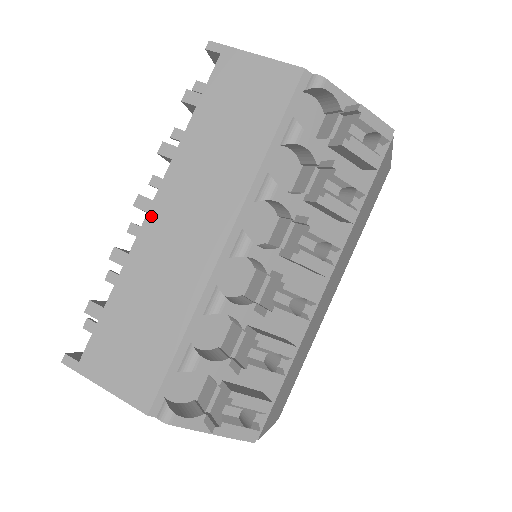
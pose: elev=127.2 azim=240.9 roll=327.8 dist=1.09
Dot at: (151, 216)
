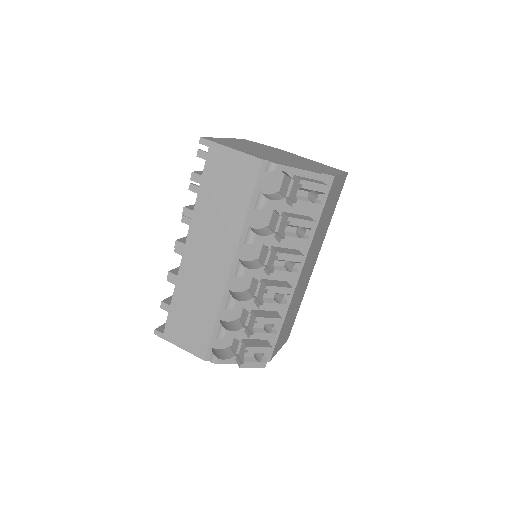
Dot at: (186, 254)
